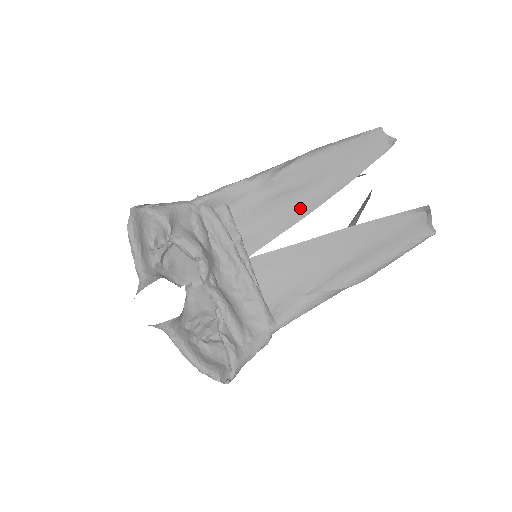
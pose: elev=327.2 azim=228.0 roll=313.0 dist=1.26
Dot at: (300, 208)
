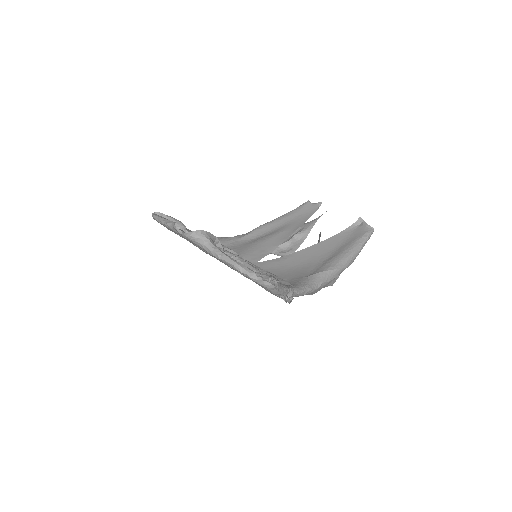
Dot at: (276, 240)
